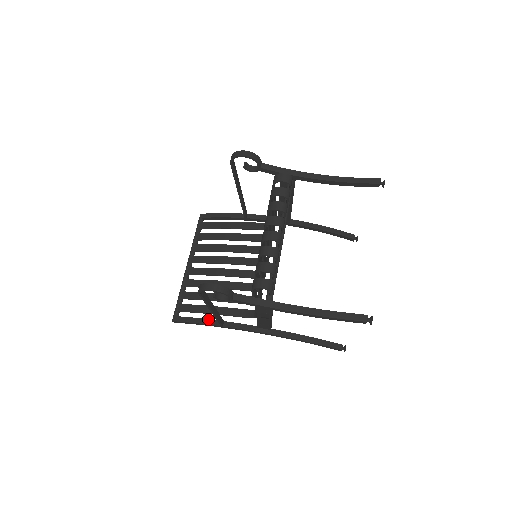
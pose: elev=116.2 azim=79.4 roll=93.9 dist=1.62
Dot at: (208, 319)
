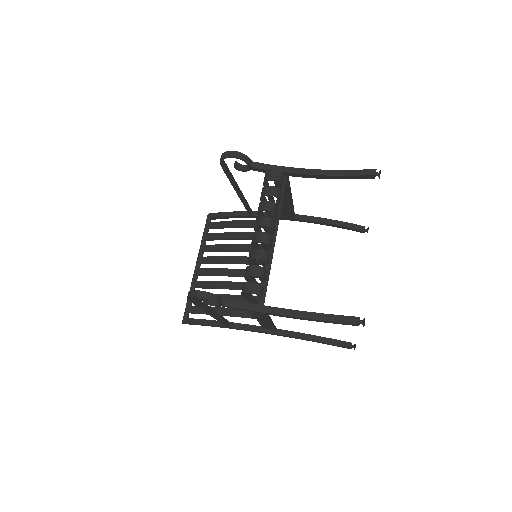
Dot at: (215, 320)
